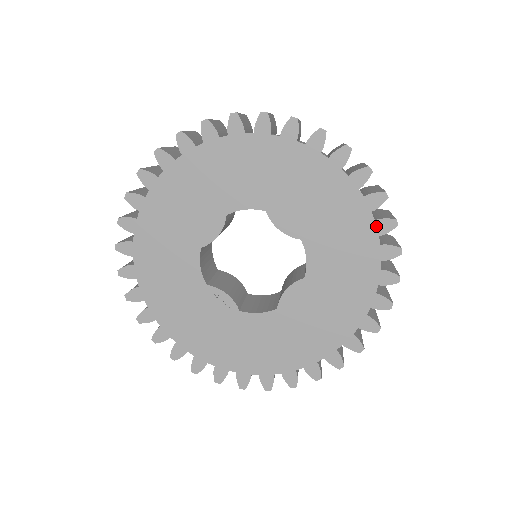
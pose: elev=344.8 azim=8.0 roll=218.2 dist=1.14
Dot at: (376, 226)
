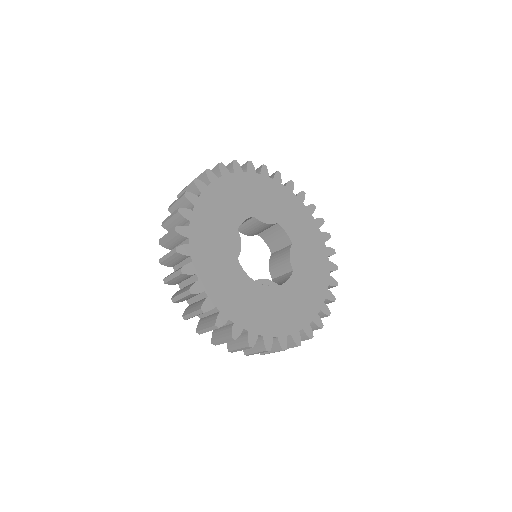
Dot at: (299, 198)
